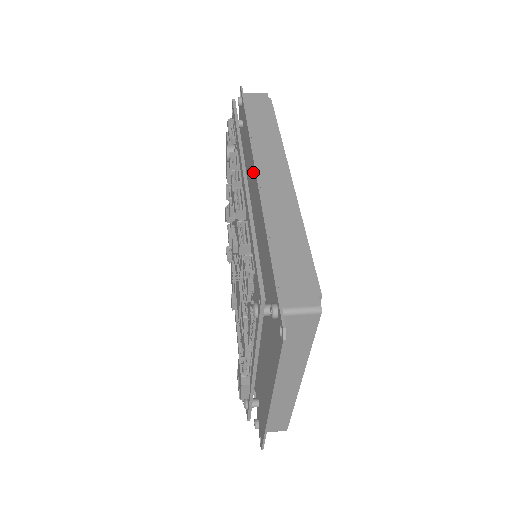
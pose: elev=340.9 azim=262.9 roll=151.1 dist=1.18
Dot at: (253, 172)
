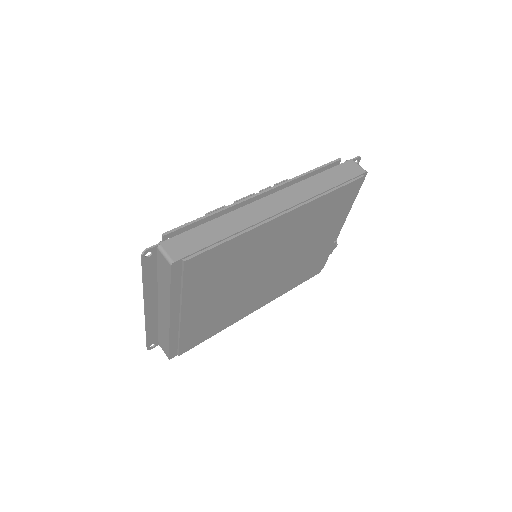
Dot at: occluded
